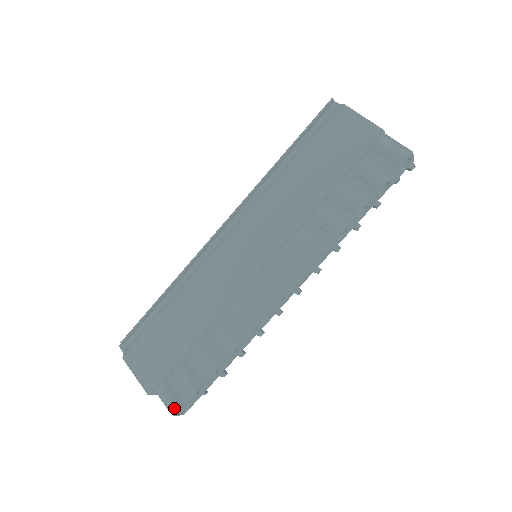
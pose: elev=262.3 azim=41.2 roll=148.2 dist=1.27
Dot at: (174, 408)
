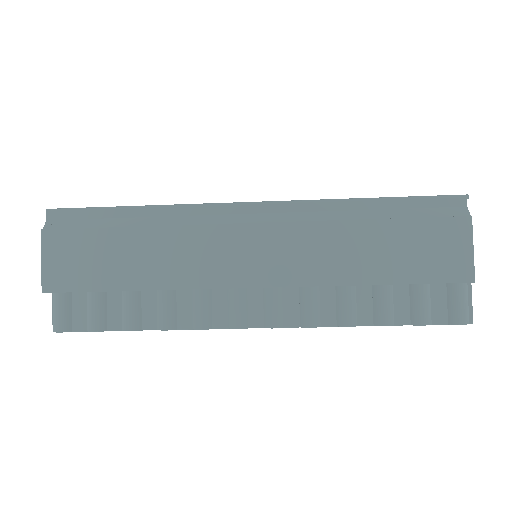
Dot at: (59, 327)
